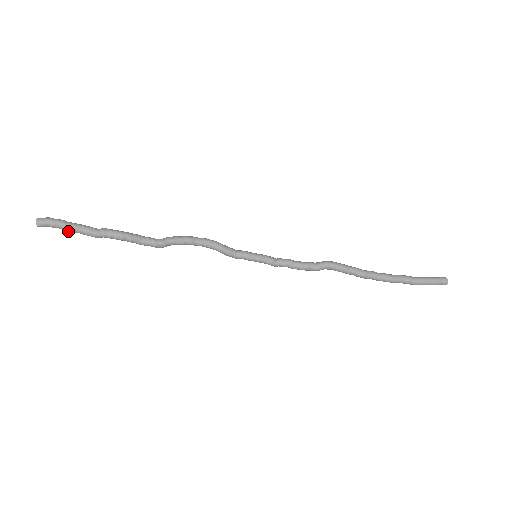
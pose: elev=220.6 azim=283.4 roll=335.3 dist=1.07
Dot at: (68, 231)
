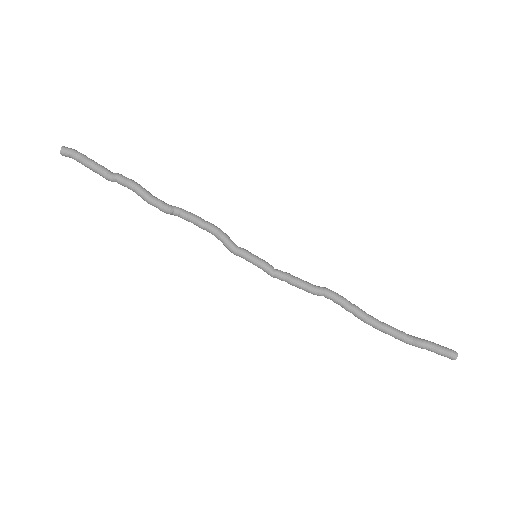
Dot at: (86, 166)
